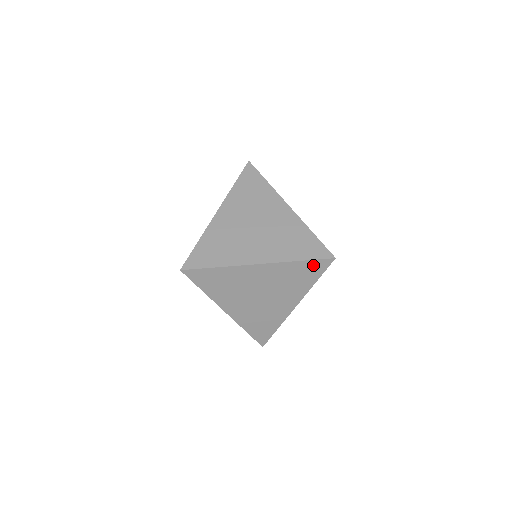
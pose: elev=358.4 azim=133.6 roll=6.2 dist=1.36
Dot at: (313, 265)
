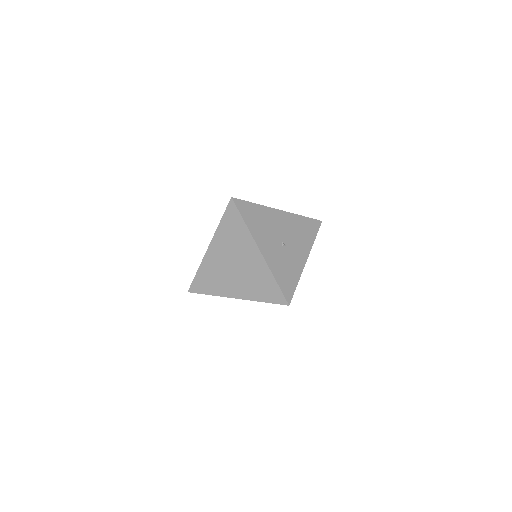
Dot at: occluded
